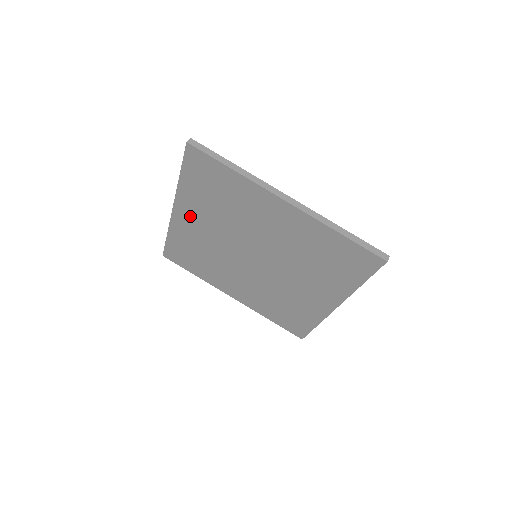
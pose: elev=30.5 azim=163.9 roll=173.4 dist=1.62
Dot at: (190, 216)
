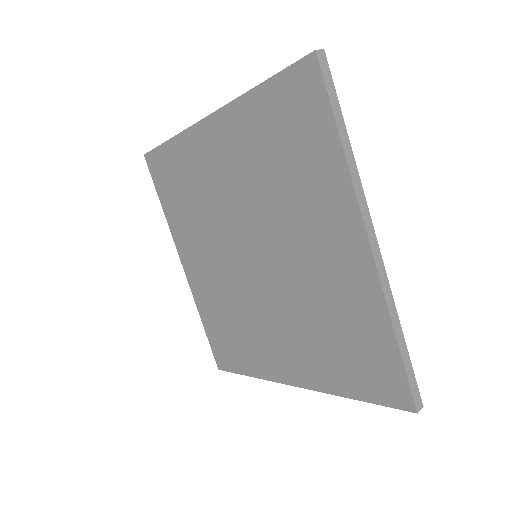
Dot at: (192, 258)
